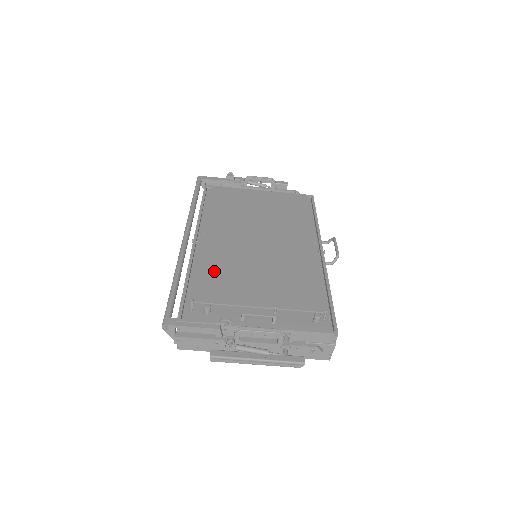
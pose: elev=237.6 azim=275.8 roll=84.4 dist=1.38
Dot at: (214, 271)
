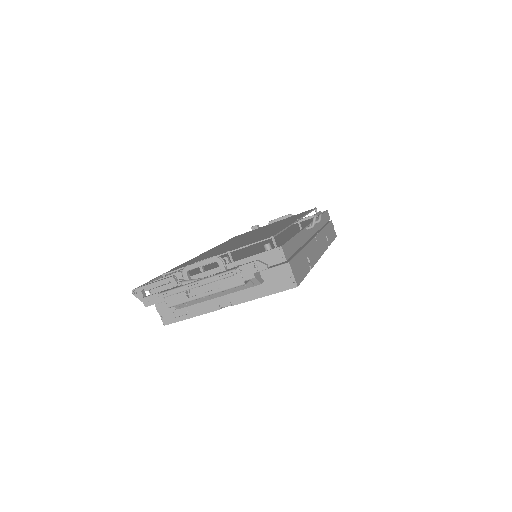
Dot at: (195, 259)
